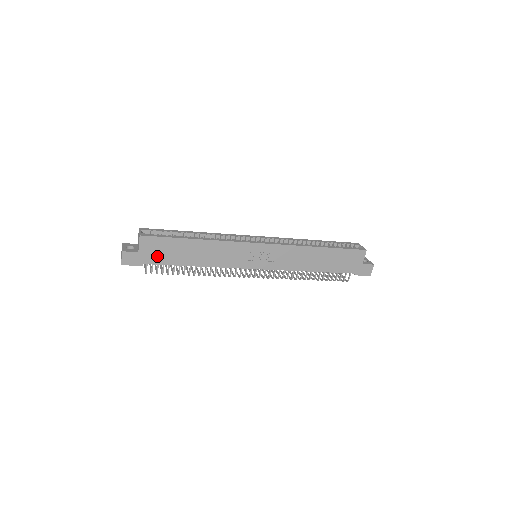
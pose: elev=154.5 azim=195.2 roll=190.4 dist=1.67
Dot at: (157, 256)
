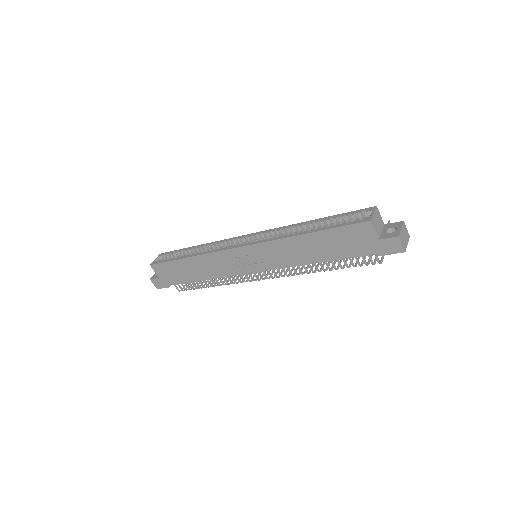
Dot at: (172, 278)
